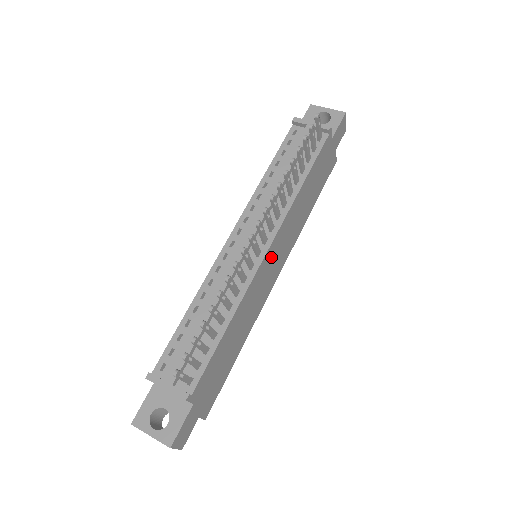
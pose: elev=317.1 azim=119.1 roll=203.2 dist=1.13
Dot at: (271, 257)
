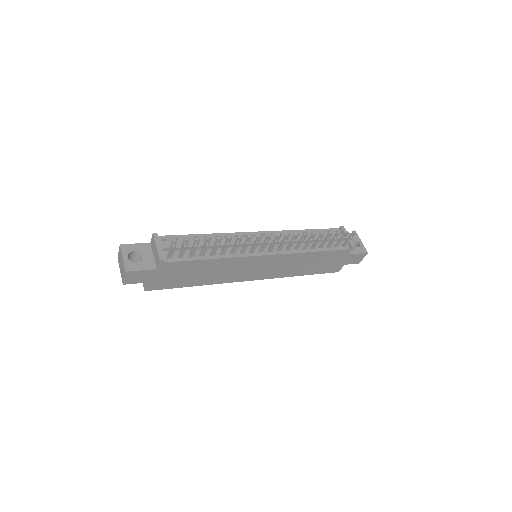
Dot at: (263, 262)
